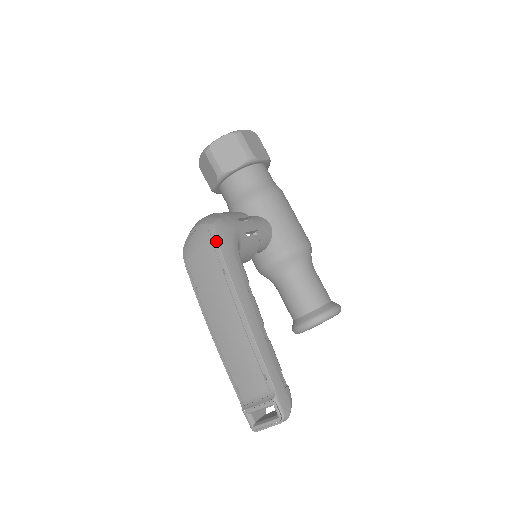
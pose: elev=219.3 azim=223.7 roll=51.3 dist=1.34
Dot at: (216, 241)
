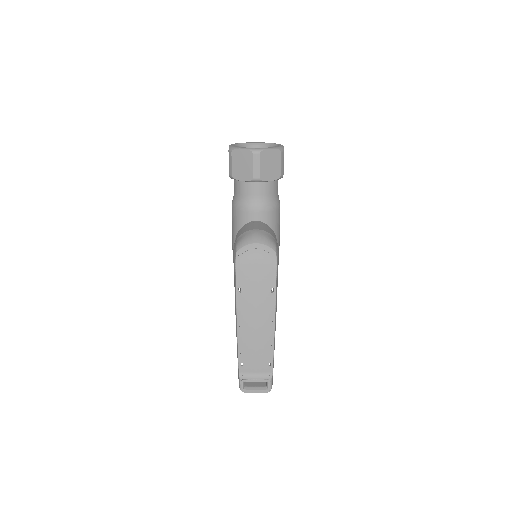
Dot at: (276, 267)
